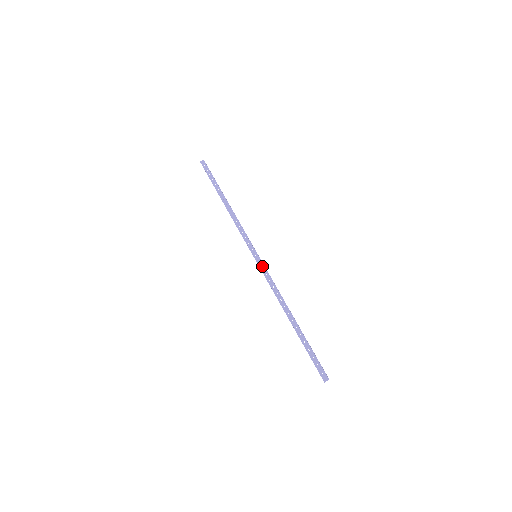
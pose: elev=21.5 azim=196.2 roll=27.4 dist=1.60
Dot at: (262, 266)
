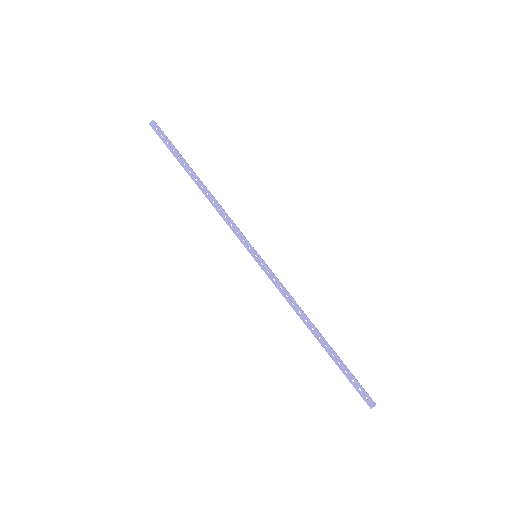
Dot at: (267, 270)
